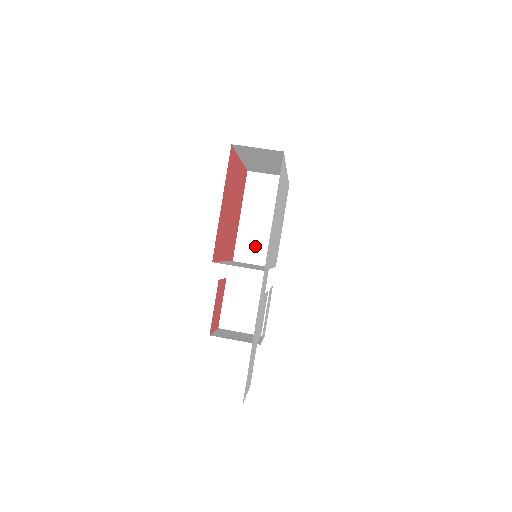
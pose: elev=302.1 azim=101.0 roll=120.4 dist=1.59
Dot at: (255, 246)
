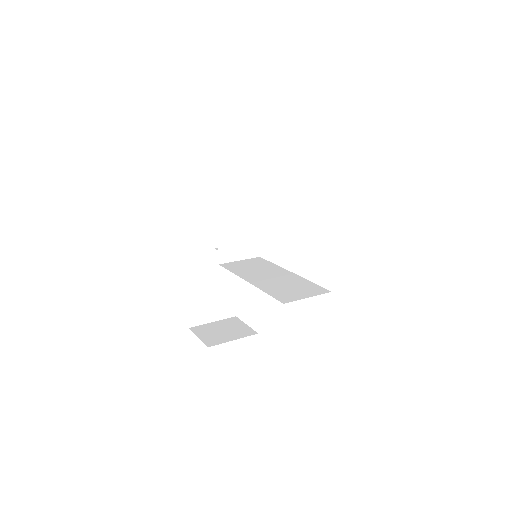
Dot at: (238, 240)
